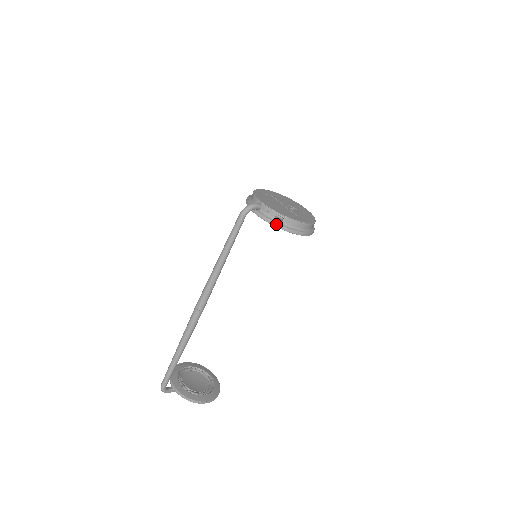
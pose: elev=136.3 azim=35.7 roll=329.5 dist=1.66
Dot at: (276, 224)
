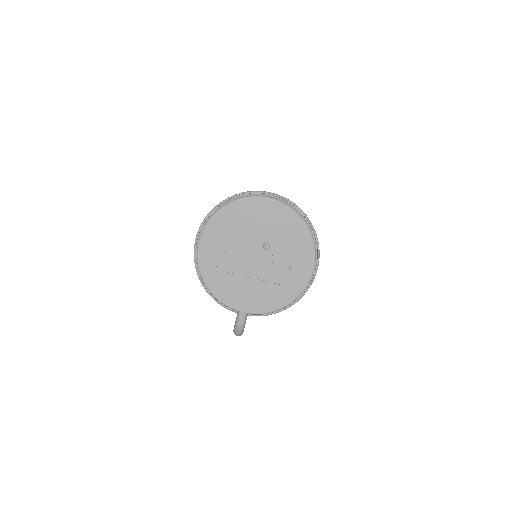
Dot at: occluded
